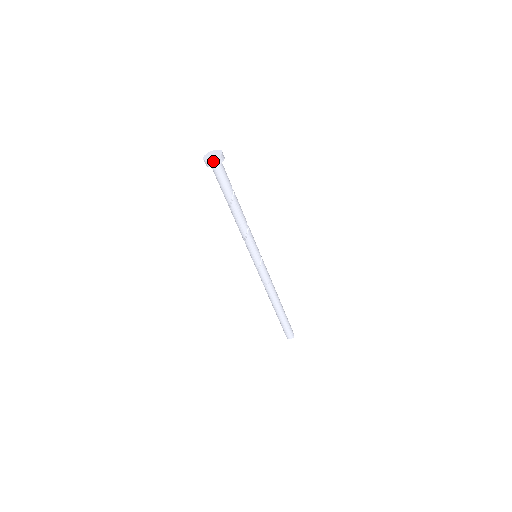
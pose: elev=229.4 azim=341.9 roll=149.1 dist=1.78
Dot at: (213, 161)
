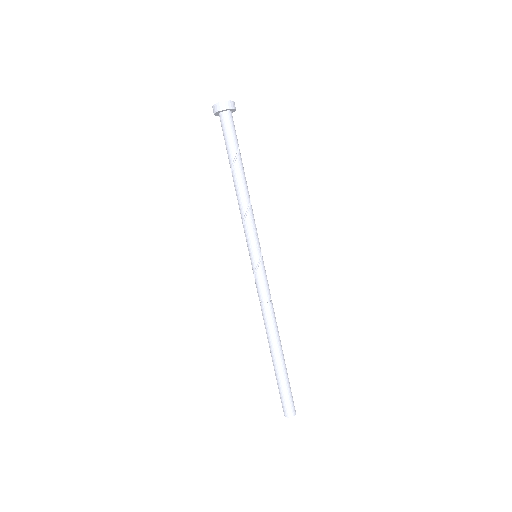
Dot at: (217, 105)
